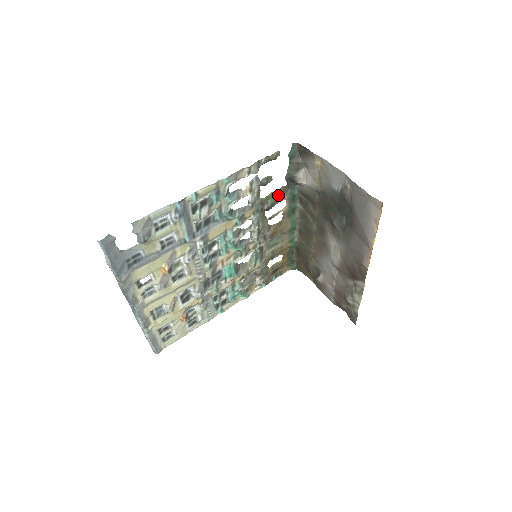
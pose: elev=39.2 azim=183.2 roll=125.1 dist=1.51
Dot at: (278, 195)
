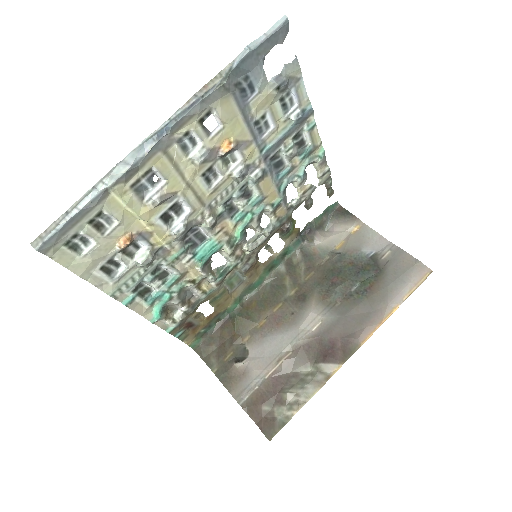
Dot at: (292, 231)
